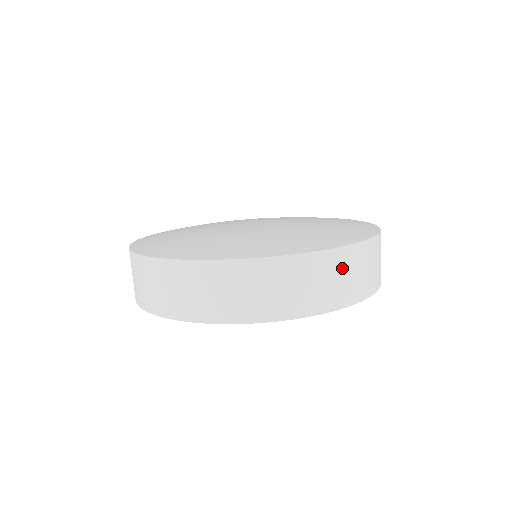
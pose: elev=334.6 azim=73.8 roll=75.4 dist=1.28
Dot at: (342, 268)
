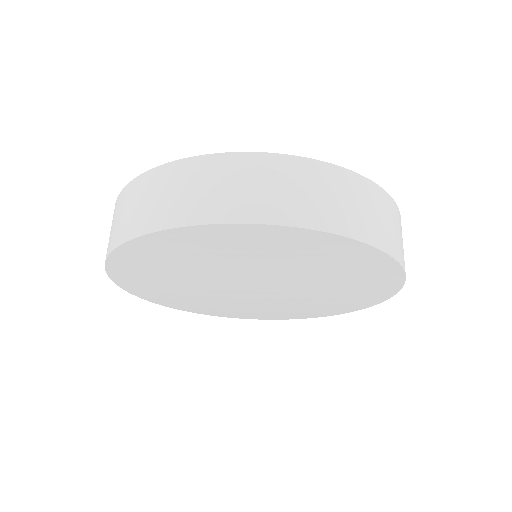
Dot at: (304, 180)
